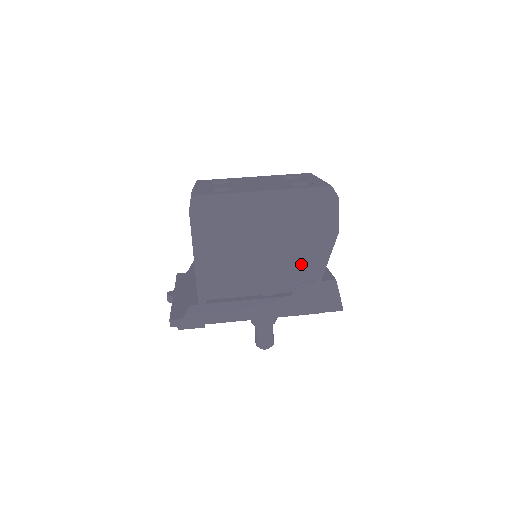
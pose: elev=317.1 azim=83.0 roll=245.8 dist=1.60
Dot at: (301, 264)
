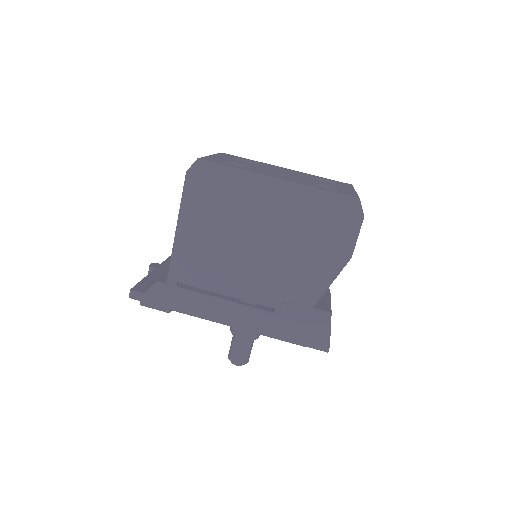
Dot at: (295, 279)
